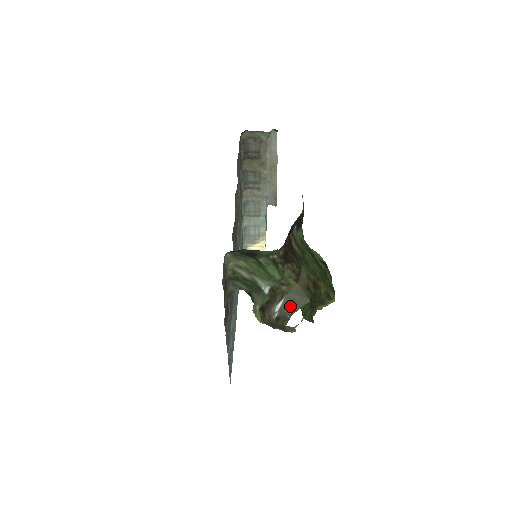
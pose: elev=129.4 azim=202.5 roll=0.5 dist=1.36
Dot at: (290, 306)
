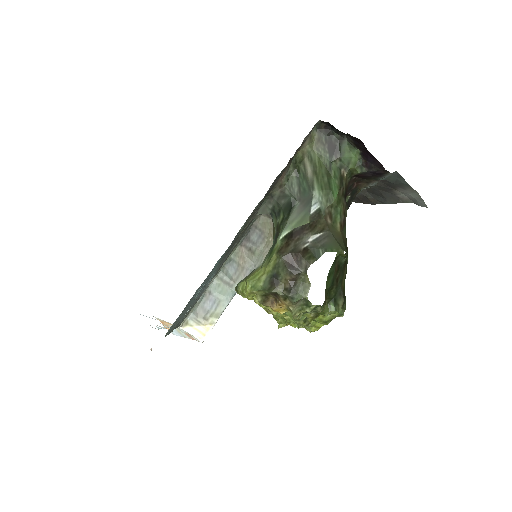
Dot at: (327, 242)
